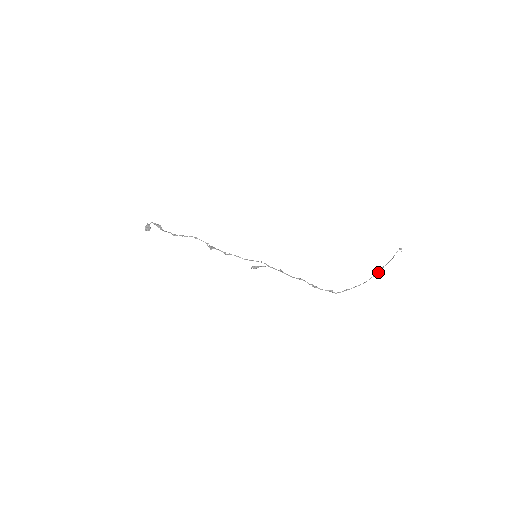
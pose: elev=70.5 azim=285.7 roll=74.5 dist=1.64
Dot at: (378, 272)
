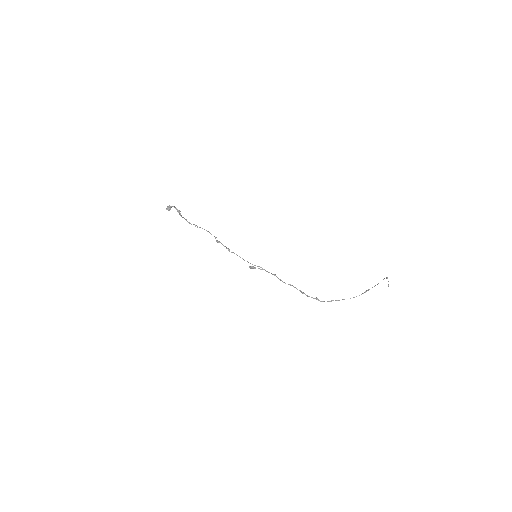
Dot at: (363, 293)
